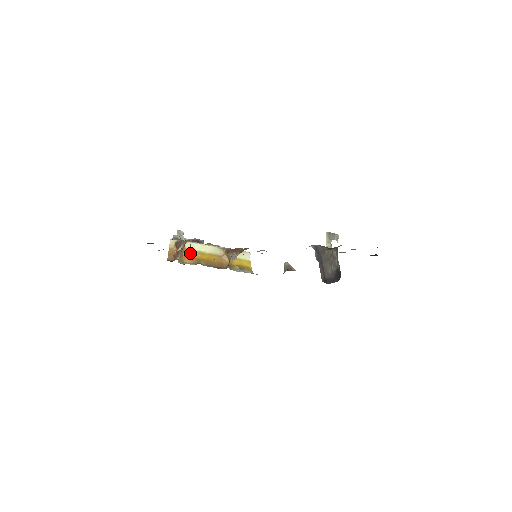
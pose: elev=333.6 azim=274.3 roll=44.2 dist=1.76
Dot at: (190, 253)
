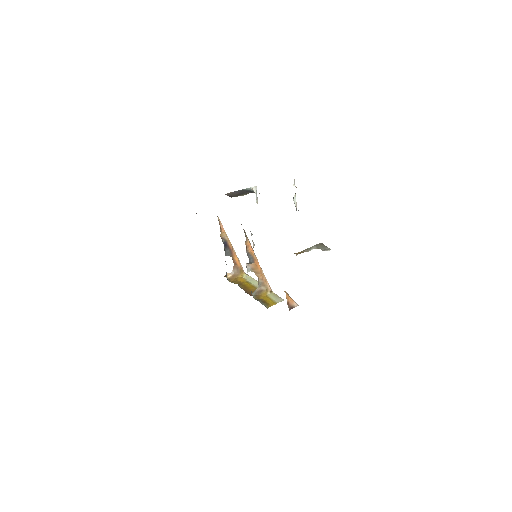
Dot at: (242, 280)
